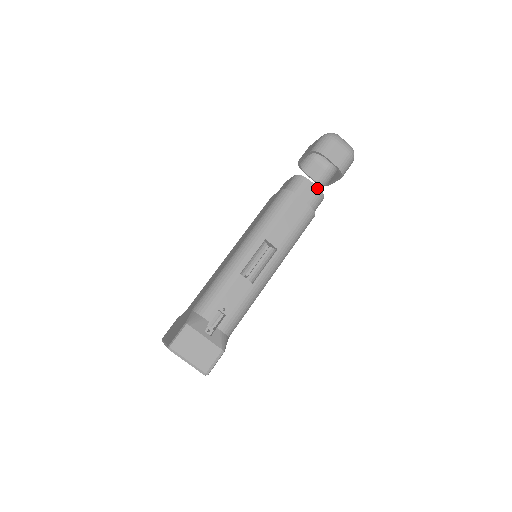
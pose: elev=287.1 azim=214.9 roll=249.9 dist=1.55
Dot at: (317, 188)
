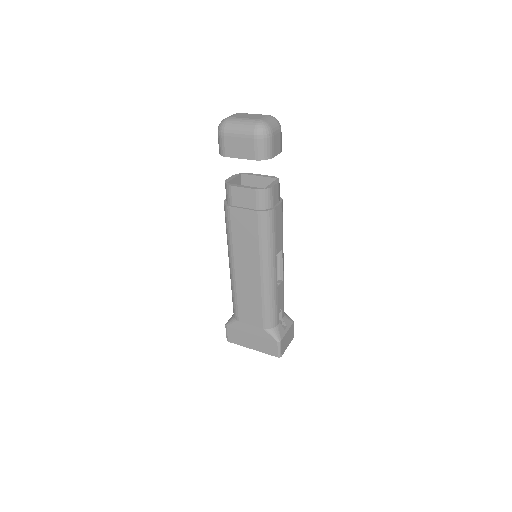
Dot at: (278, 184)
